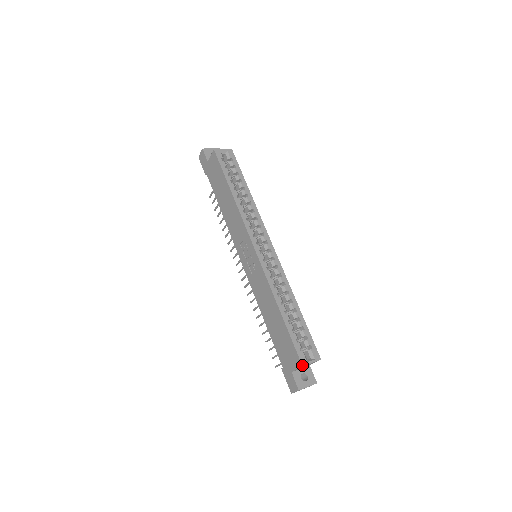
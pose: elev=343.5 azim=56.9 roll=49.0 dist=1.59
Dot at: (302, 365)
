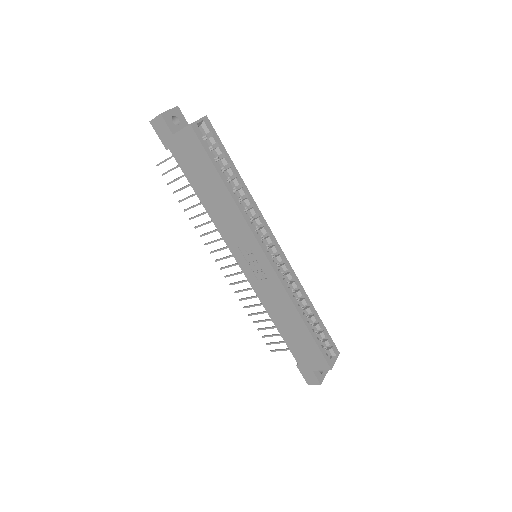
Dot at: (331, 369)
